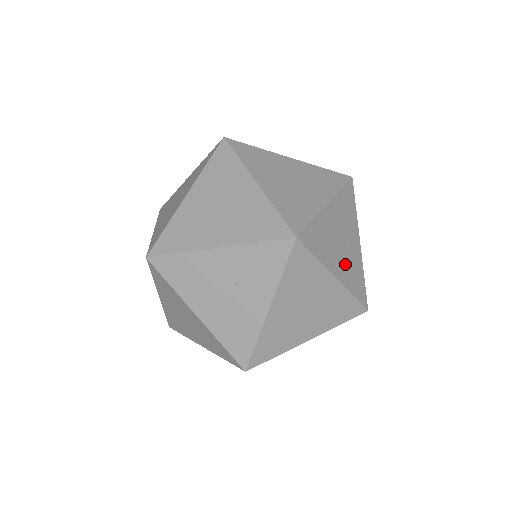
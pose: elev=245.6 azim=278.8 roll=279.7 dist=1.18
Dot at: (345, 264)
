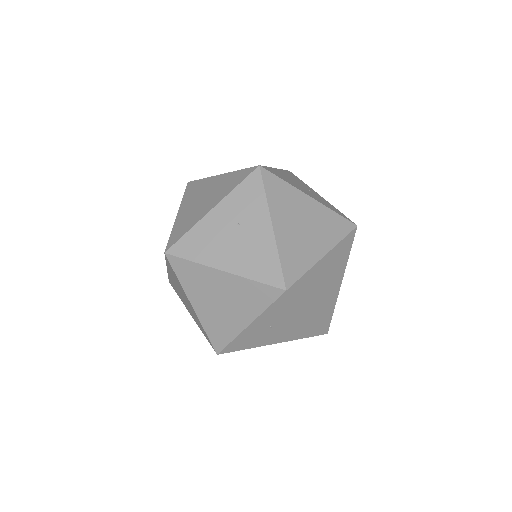
Dot at: (314, 196)
